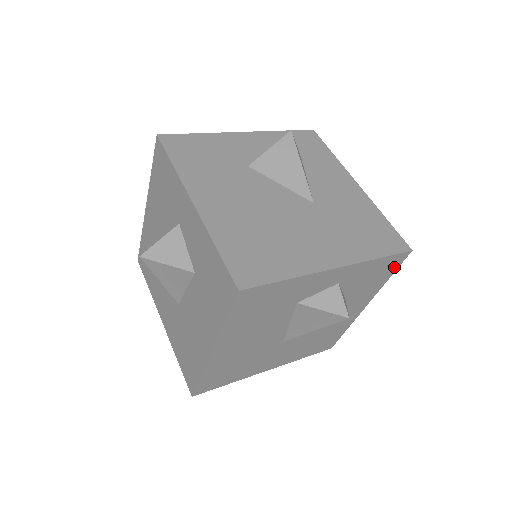
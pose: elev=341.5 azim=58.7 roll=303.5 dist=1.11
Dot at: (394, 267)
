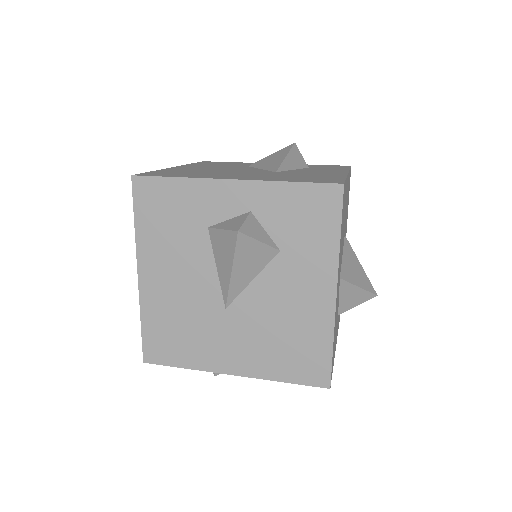
Dot at: (333, 212)
